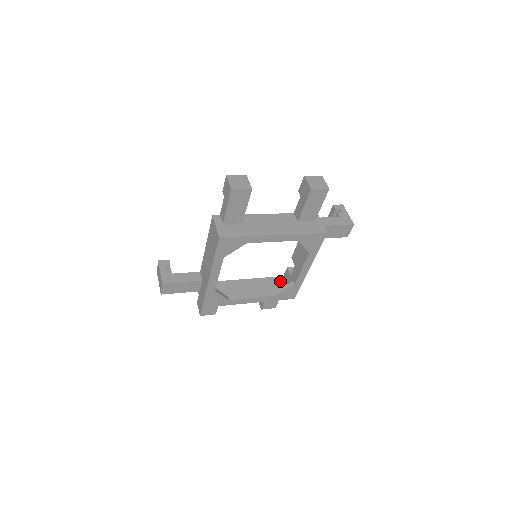
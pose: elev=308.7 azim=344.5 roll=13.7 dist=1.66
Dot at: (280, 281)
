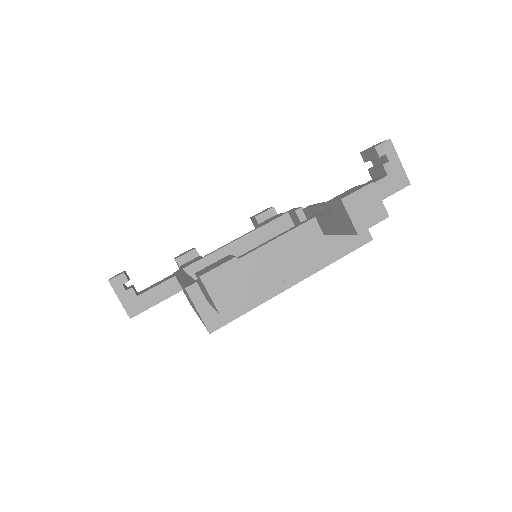
Dot at: (285, 223)
